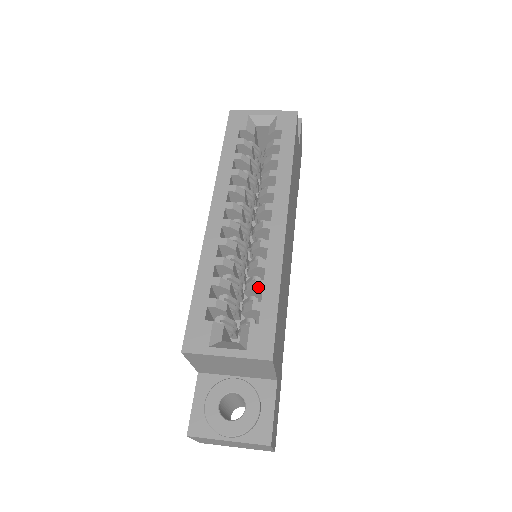
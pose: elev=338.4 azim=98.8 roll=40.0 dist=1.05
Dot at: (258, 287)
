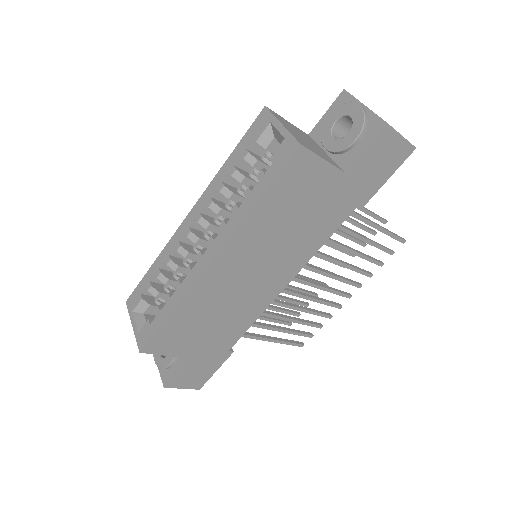
Dot at: (165, 300)
